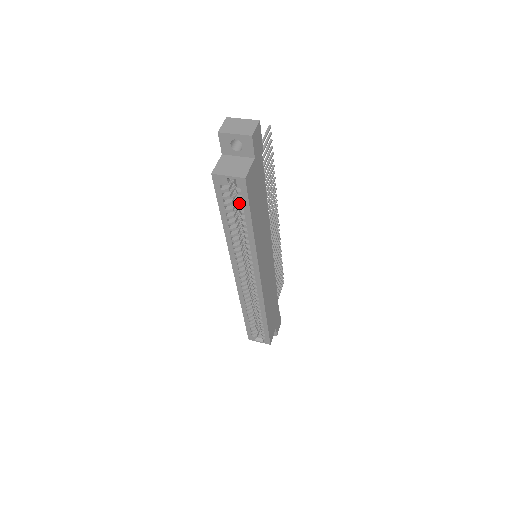
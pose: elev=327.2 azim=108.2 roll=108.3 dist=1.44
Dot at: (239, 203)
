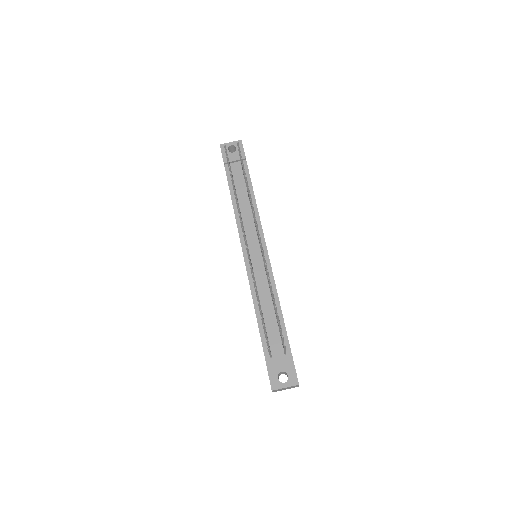
Dot at: occluded
